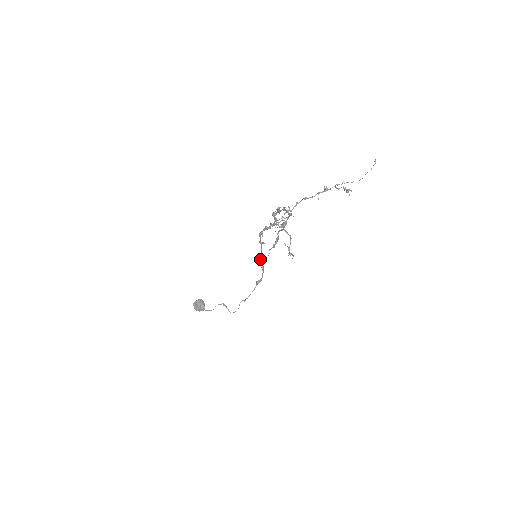
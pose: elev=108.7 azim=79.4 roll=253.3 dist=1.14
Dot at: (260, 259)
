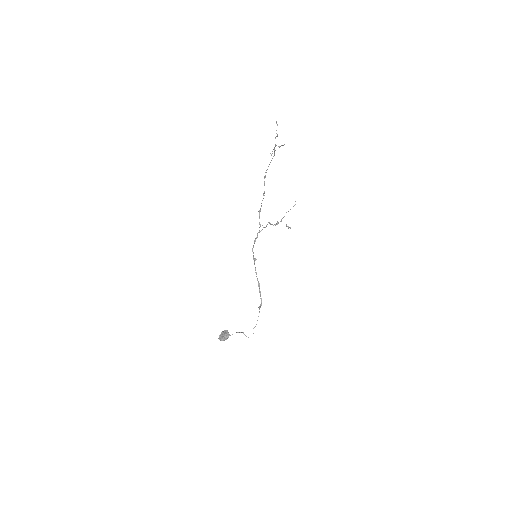
Dot at: (276, 123)
